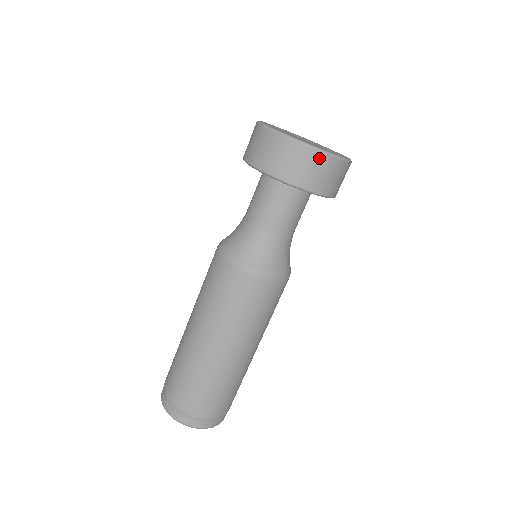
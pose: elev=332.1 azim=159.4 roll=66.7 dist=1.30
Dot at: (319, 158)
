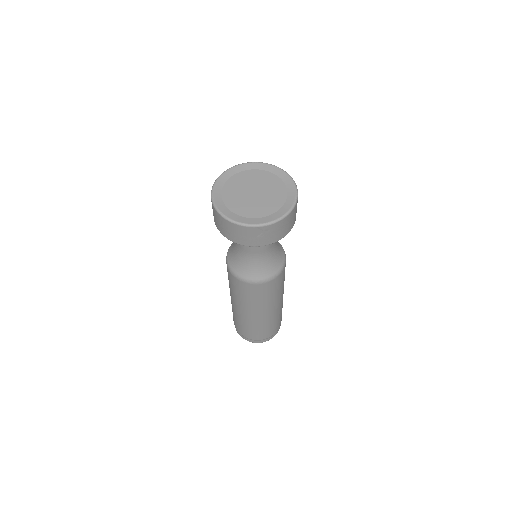
Dot at: (279, 224)
